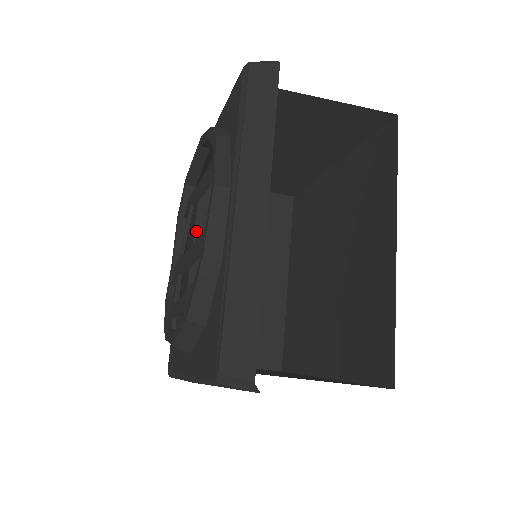
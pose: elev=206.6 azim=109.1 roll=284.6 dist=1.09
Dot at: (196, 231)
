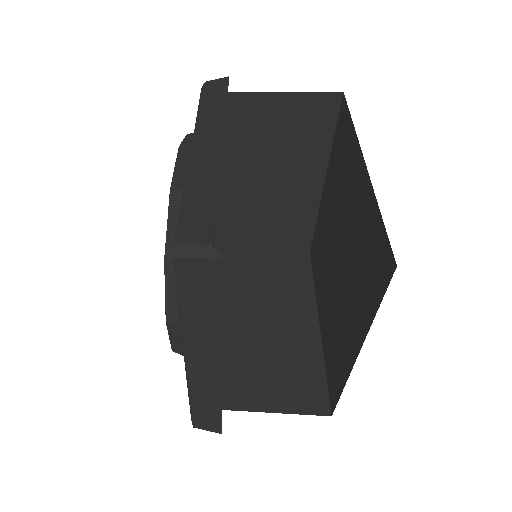
Dot at: occluded
